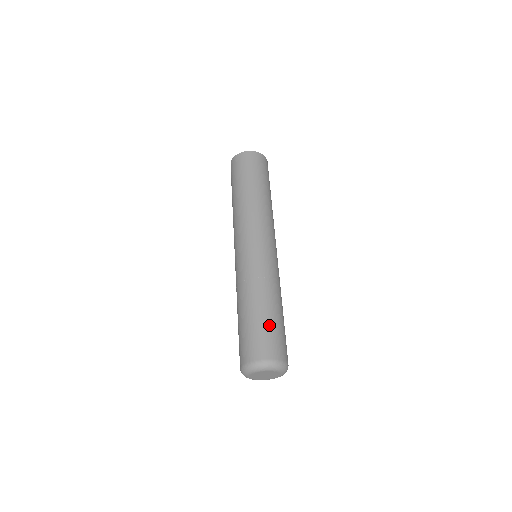
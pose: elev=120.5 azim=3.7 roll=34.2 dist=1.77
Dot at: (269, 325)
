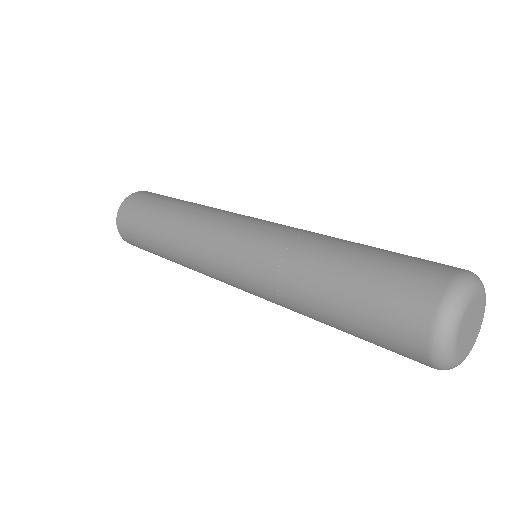
Dot at: (373, 270)
